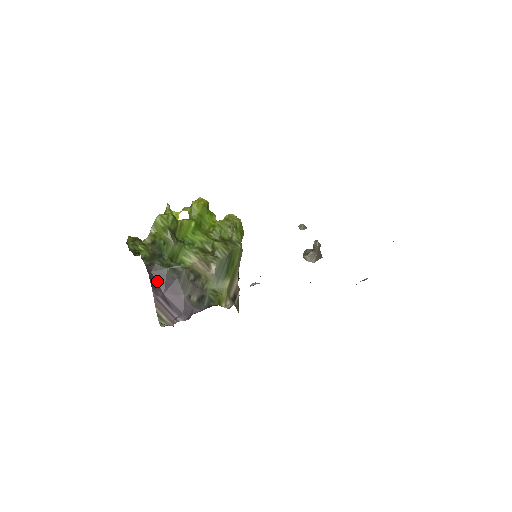
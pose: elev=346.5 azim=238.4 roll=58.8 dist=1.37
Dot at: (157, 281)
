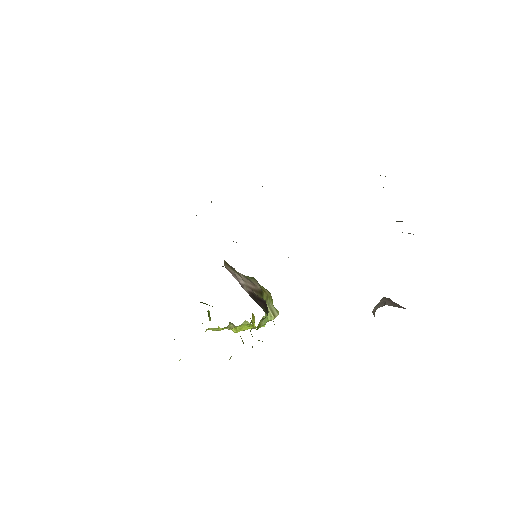
Dot at: occluded
